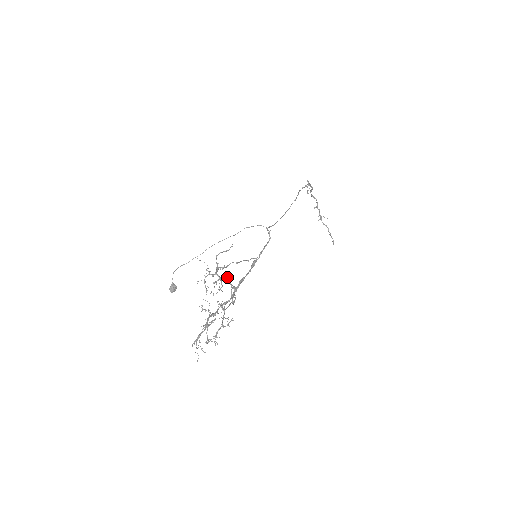
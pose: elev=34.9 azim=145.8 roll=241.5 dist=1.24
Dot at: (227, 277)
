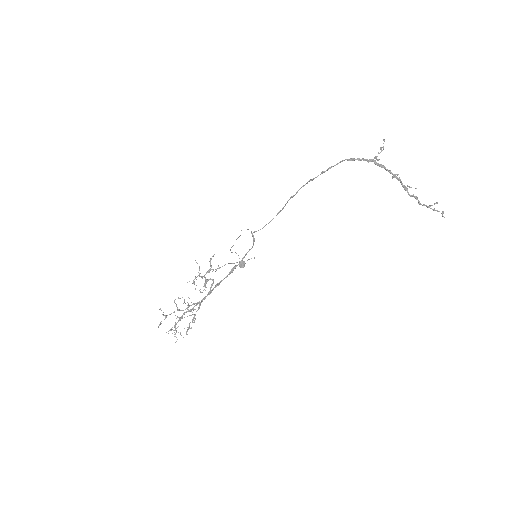
Dot at: (213, 279)
